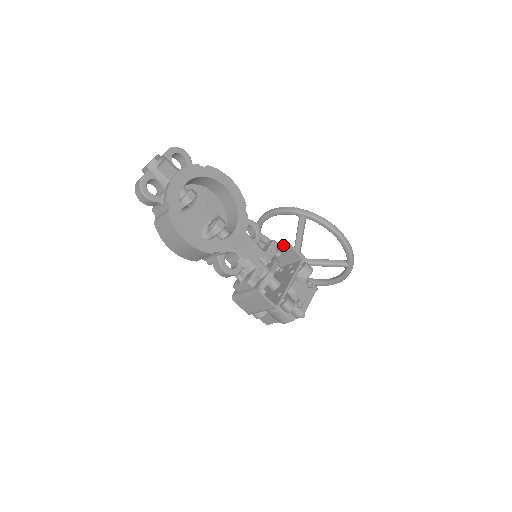
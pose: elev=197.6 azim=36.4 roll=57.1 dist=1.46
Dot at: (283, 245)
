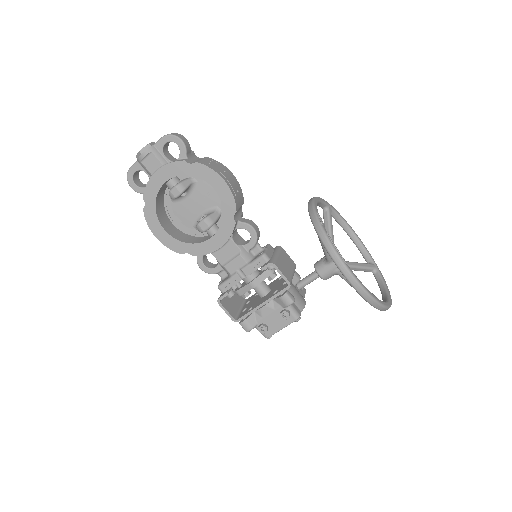
Dot at: (265, 266)
